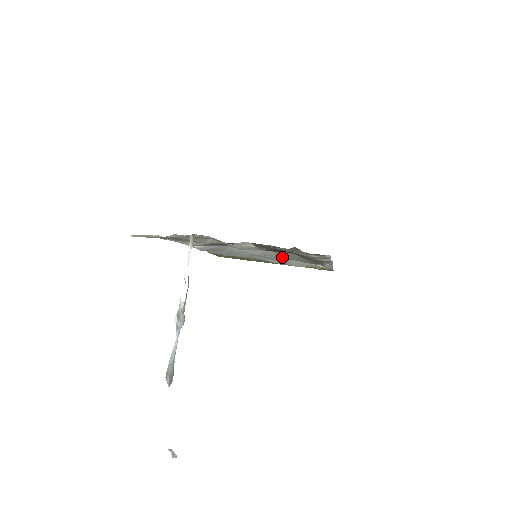
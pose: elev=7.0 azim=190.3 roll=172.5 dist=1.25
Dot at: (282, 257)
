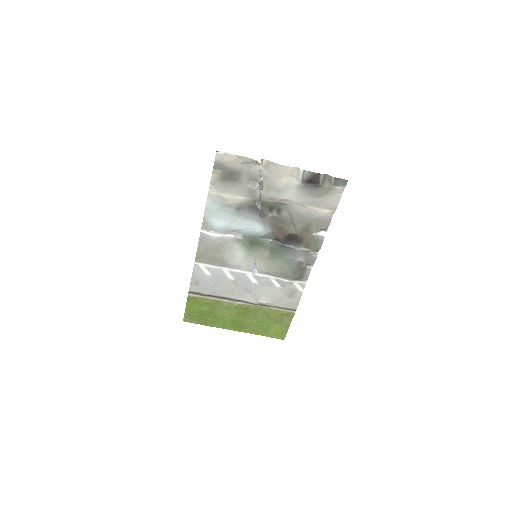
Dot at: (269, 271)
